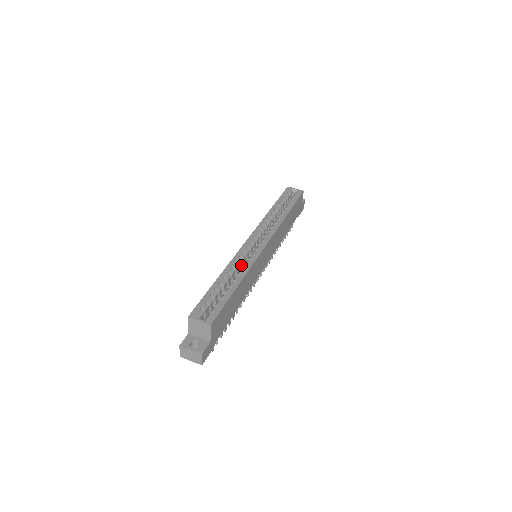
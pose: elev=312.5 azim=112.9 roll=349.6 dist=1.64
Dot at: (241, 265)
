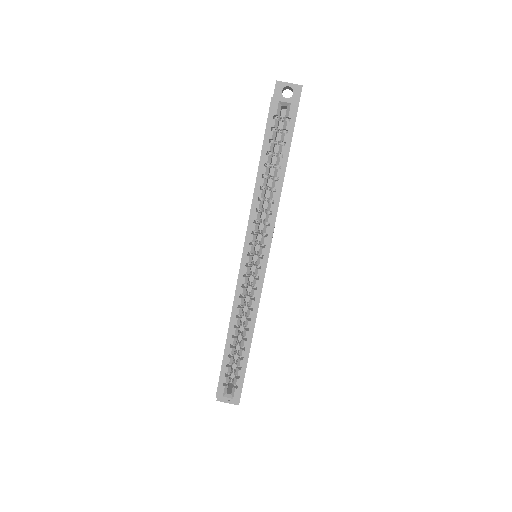
Dot at: (244, 297)
